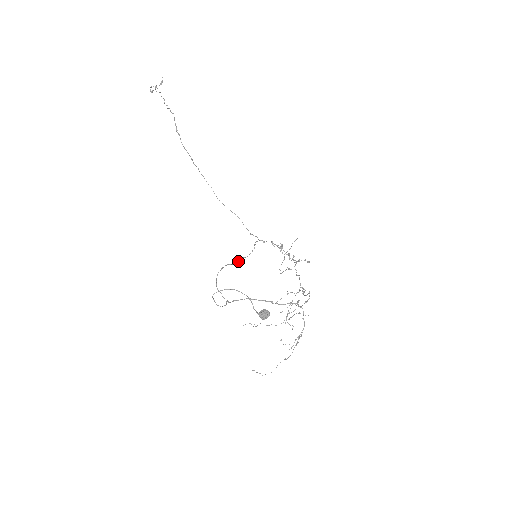
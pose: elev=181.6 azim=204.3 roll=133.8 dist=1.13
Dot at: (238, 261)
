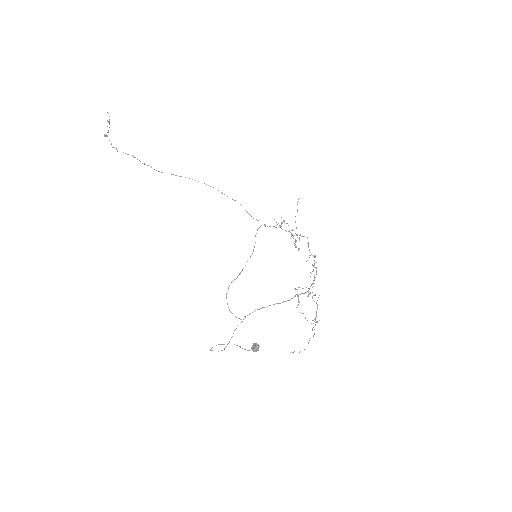
Dot at: occluded
